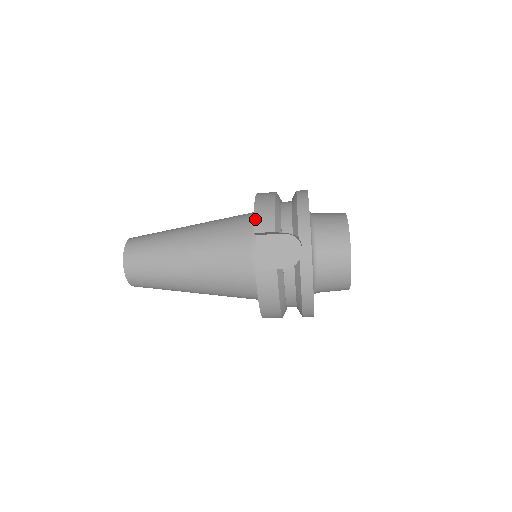
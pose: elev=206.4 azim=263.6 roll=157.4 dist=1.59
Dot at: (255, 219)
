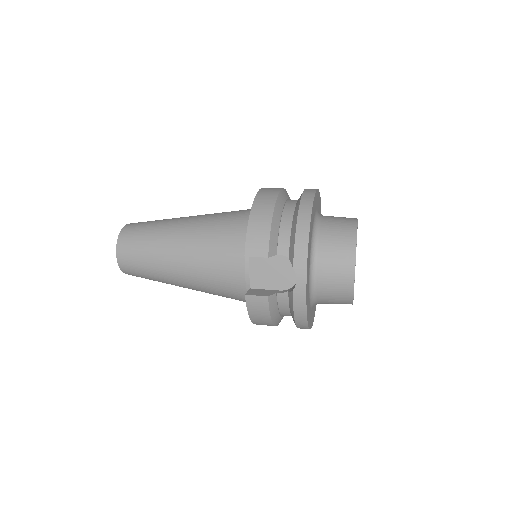
Dot at: (247, 239)
